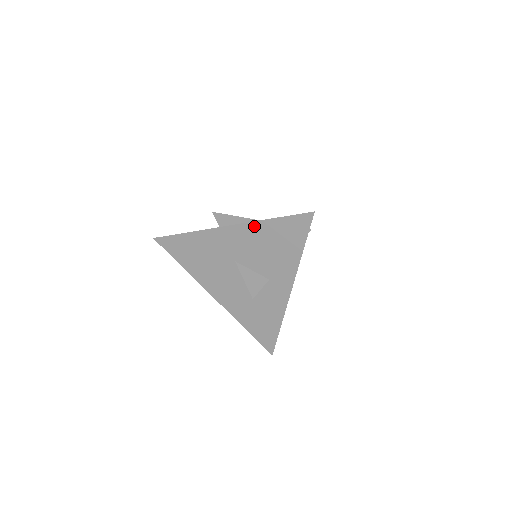
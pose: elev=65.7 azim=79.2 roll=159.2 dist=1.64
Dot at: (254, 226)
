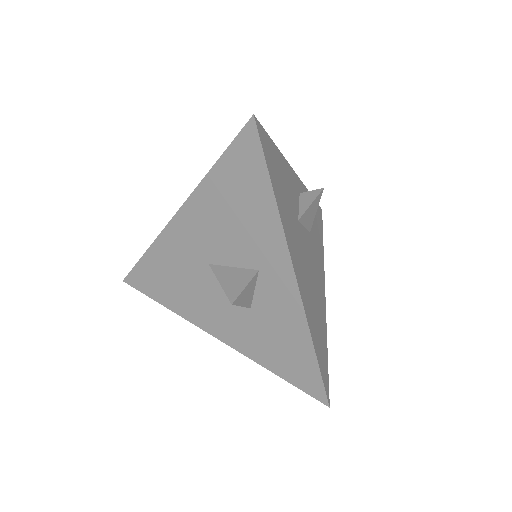
Dot at: (201, 193)
